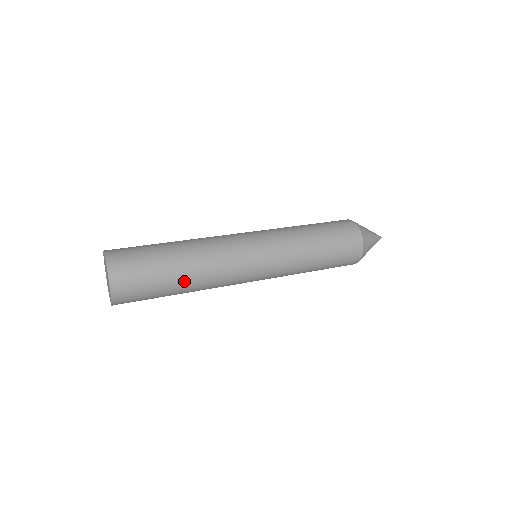
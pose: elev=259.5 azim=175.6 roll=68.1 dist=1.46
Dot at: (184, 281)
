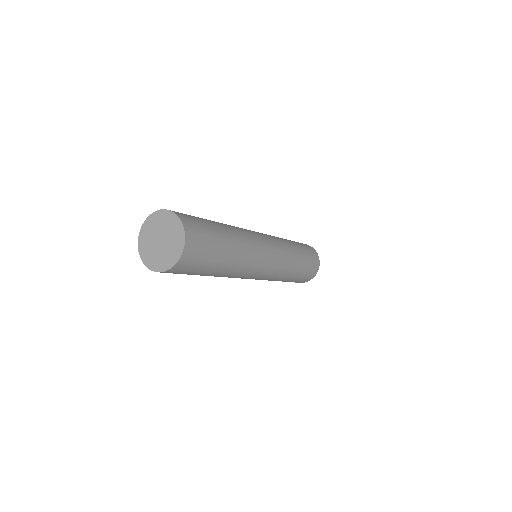
Dot at: (216, 274)
